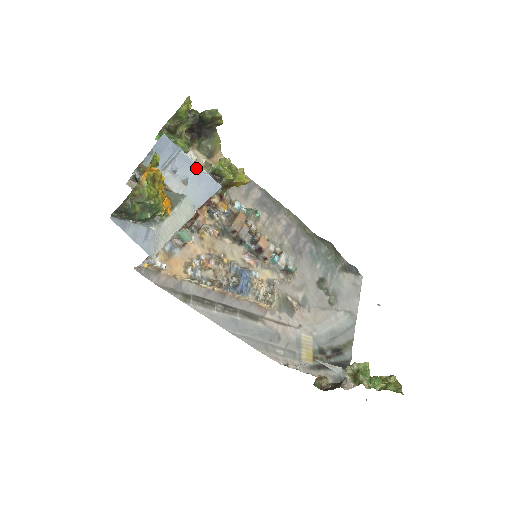
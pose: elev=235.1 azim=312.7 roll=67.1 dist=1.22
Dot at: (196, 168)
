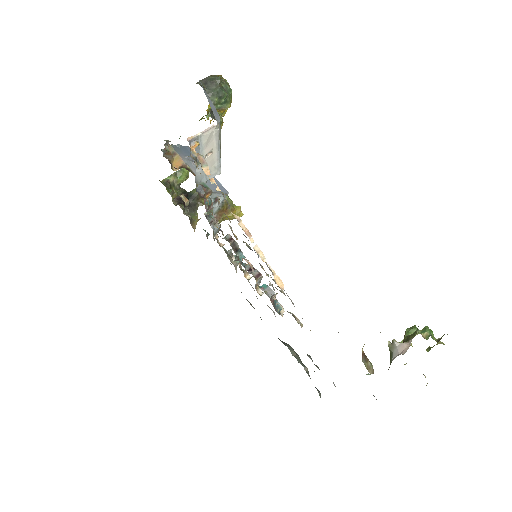
Dot at: occluded
